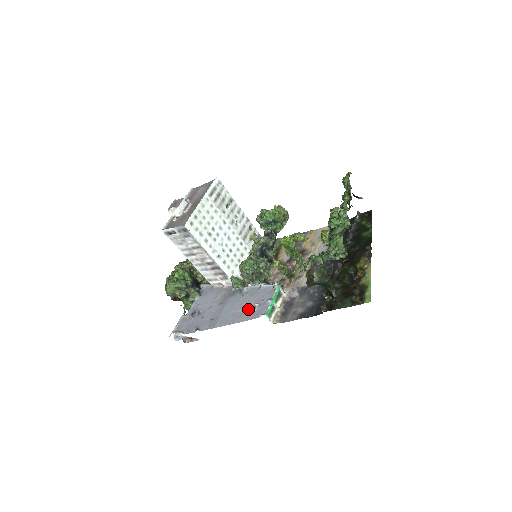
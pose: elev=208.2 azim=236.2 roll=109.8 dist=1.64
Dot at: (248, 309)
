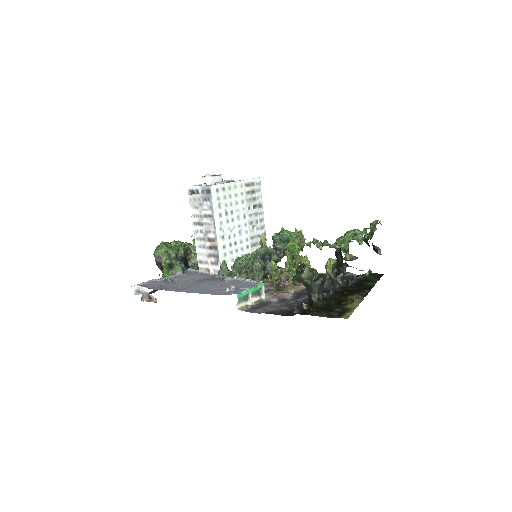
Dot at: (222, 289)
